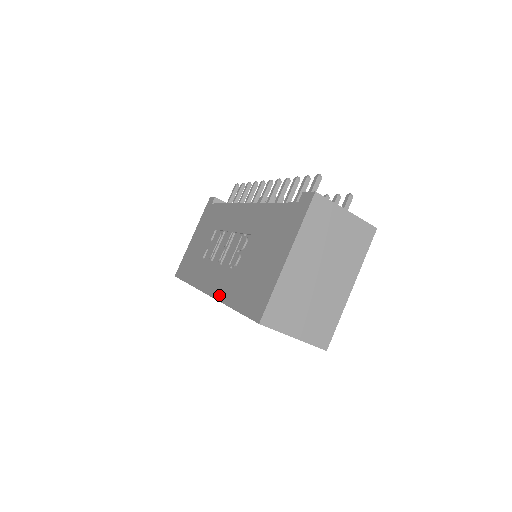
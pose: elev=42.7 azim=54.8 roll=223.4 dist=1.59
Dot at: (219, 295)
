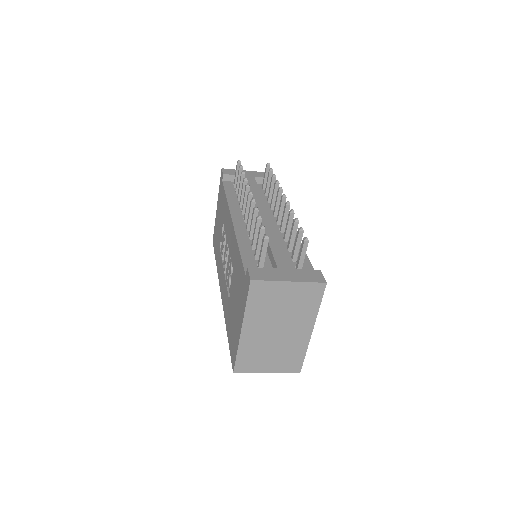
Dot at: (224, 308)
